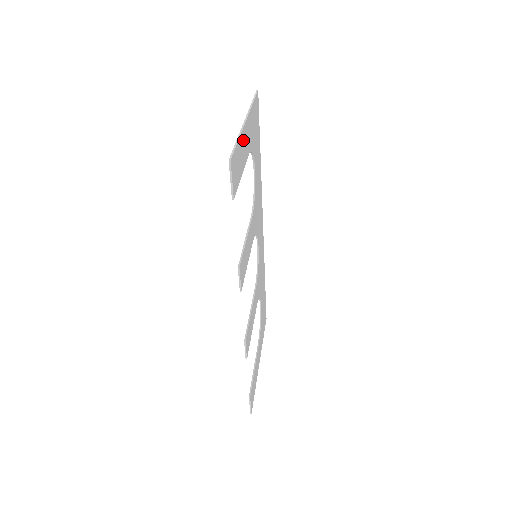
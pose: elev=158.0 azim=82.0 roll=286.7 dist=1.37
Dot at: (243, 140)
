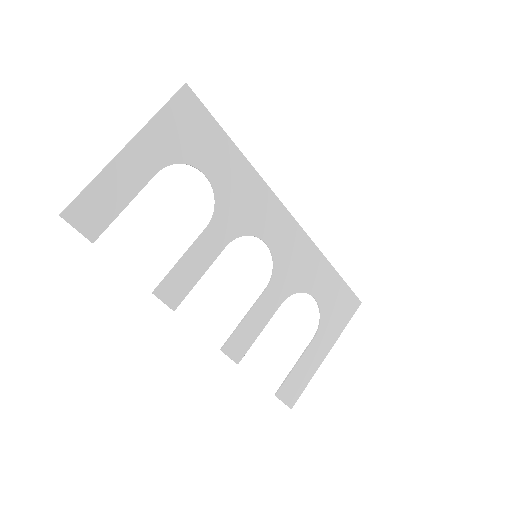
Dot at: (118, 172)
